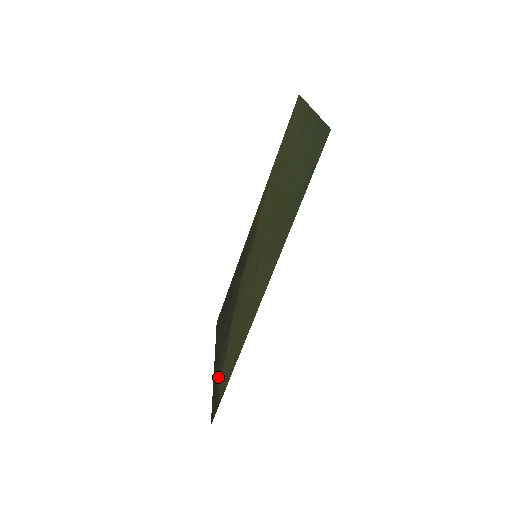
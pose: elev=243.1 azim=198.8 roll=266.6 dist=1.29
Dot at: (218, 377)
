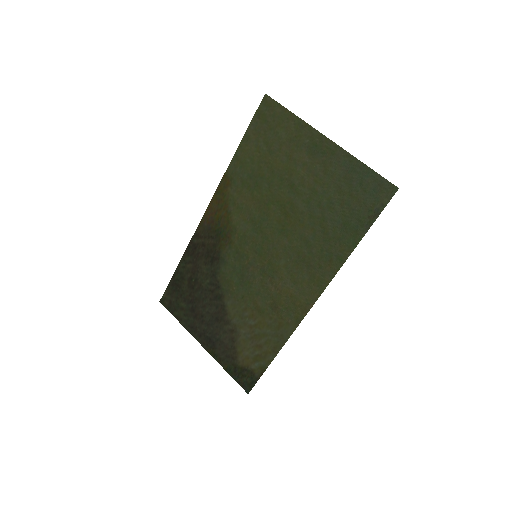
Dot at: (230, 357)
